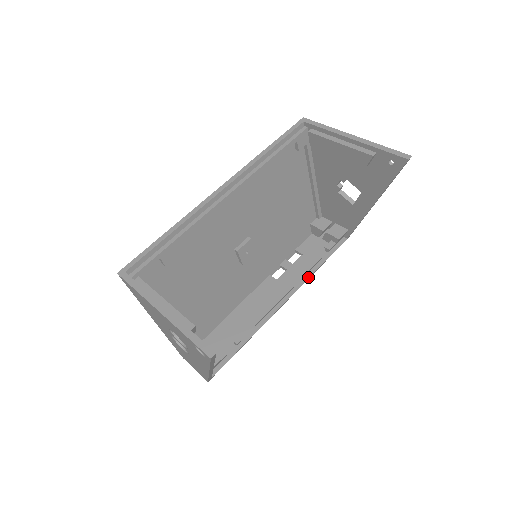
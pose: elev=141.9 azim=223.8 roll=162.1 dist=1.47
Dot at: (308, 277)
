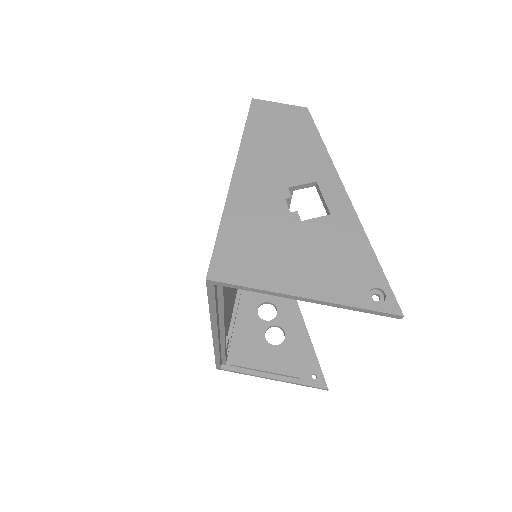
Dot at: occluded
